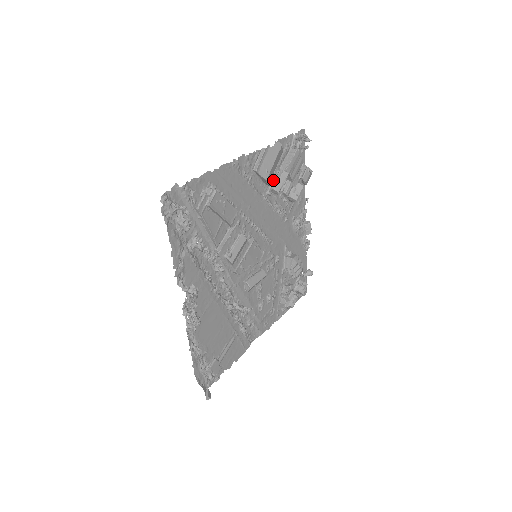
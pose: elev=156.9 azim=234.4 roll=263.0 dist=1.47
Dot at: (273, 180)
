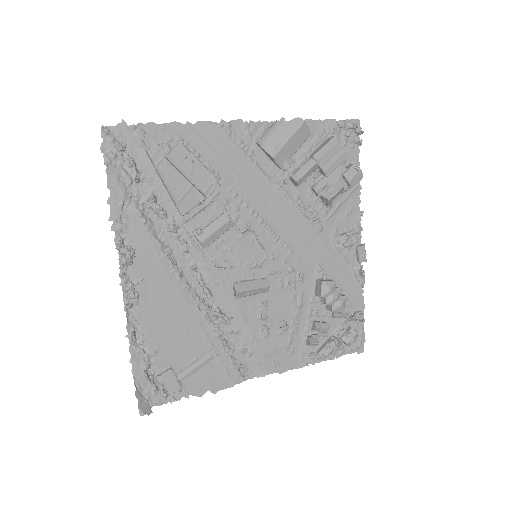
Dot at: (290, 164)
